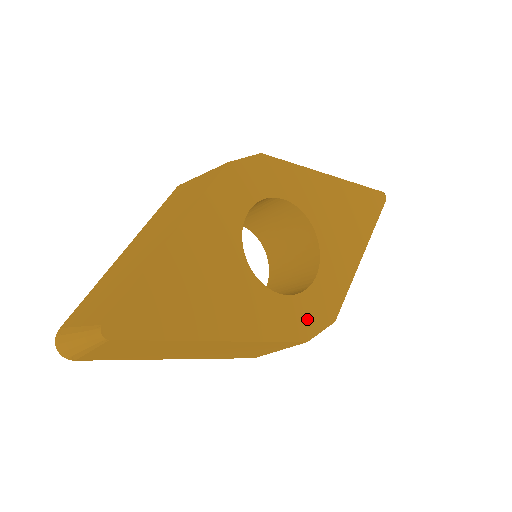
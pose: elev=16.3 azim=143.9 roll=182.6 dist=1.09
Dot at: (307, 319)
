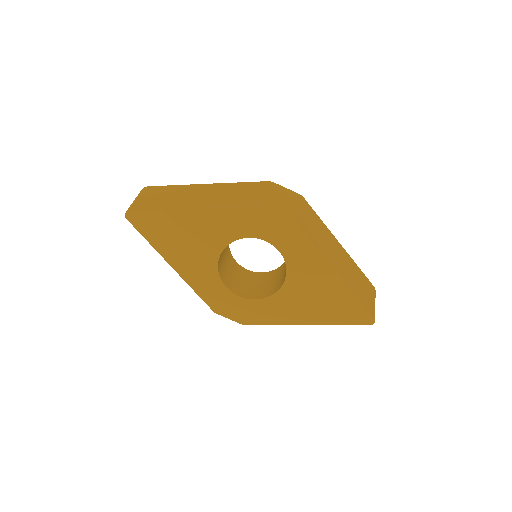
Dot at: (226, 306)
